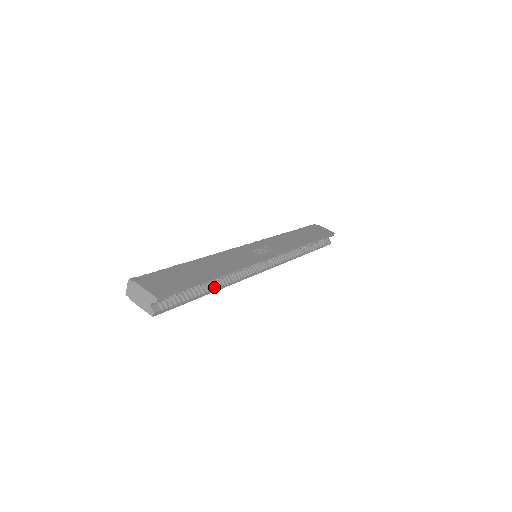
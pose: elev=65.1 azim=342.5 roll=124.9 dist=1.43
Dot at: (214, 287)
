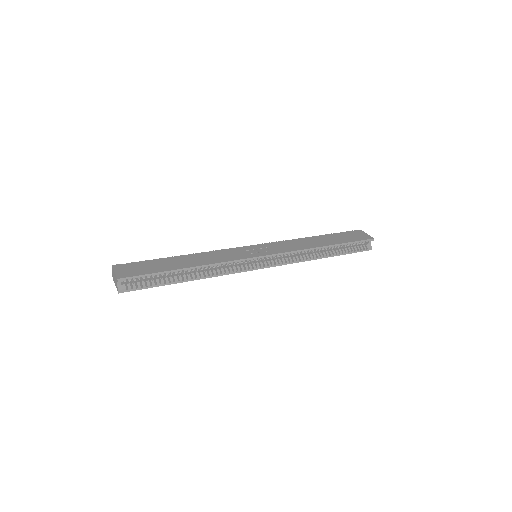
Dot at: (188, 277)
